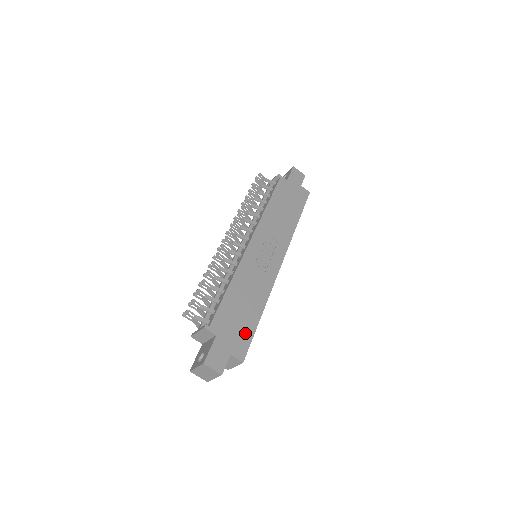
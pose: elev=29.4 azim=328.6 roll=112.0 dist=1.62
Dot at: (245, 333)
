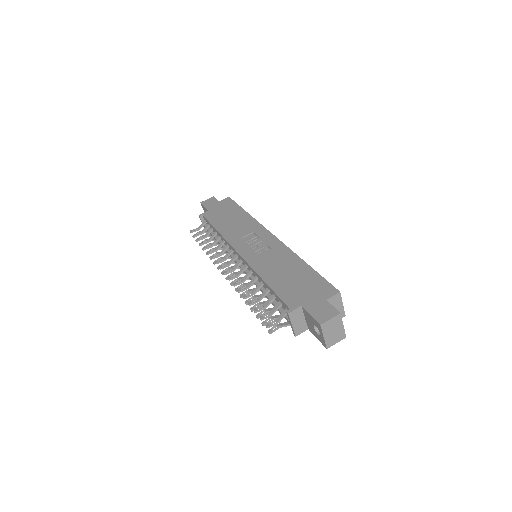
Dot at: (314, 282)
